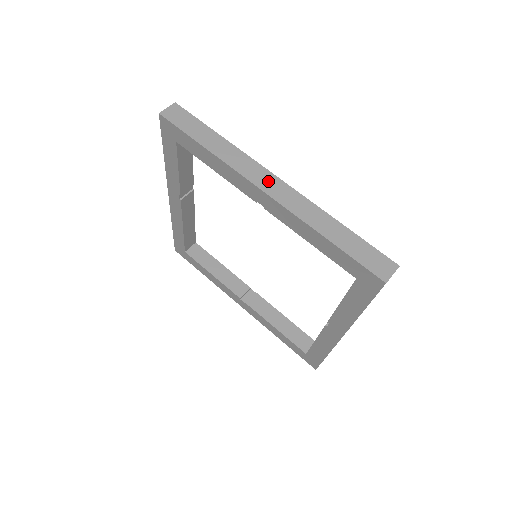
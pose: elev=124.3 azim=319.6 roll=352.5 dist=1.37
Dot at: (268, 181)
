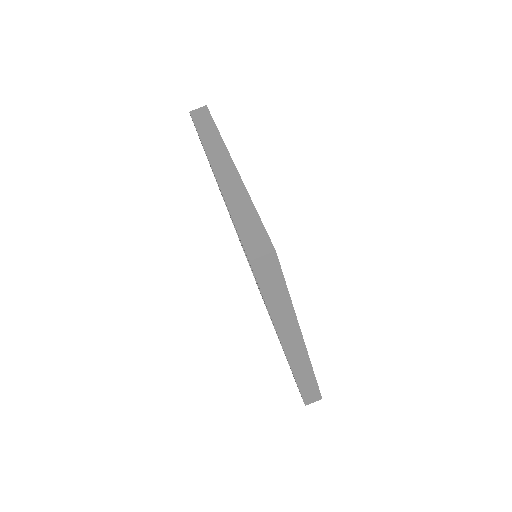
Dot at: (294, 343)
